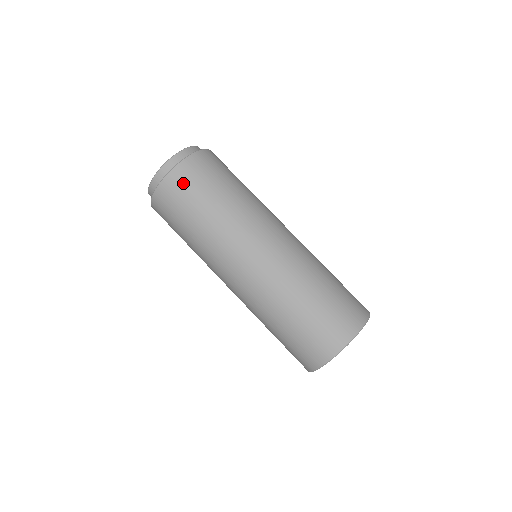
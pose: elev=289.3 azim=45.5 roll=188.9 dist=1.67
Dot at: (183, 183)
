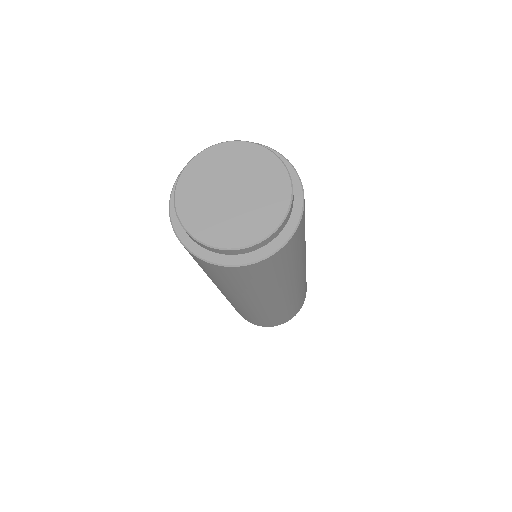
Dot at: (235, 275)
